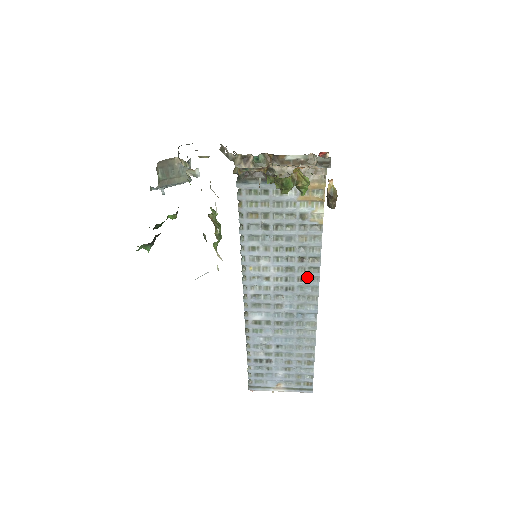
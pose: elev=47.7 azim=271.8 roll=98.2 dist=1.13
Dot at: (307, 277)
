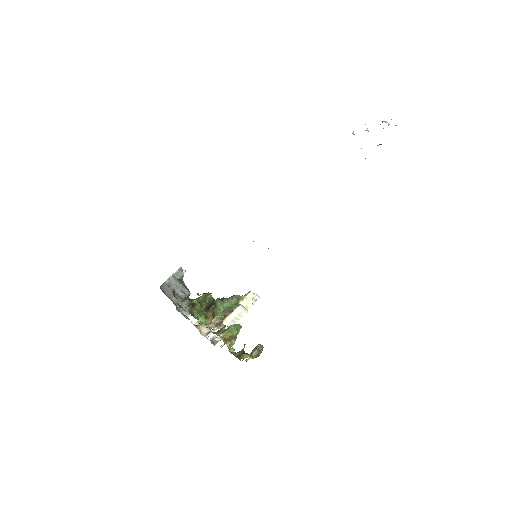
Dot at: occluded
